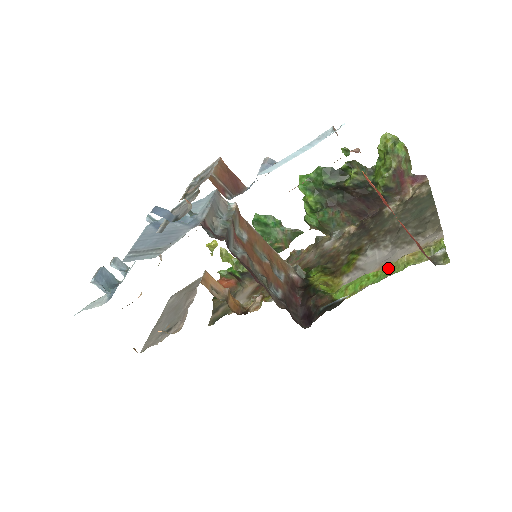
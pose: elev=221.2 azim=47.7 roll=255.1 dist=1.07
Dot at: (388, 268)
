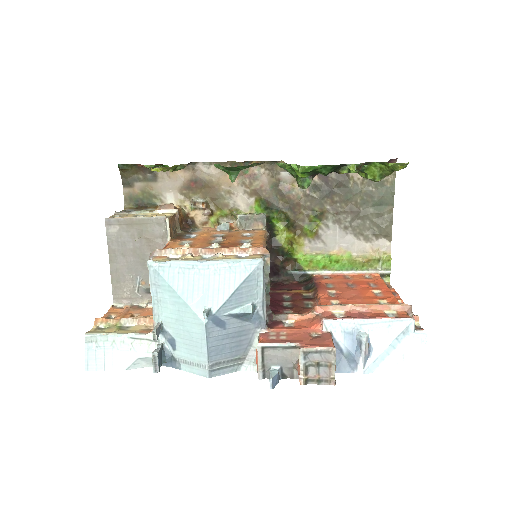
Dot at: (347, 260)
